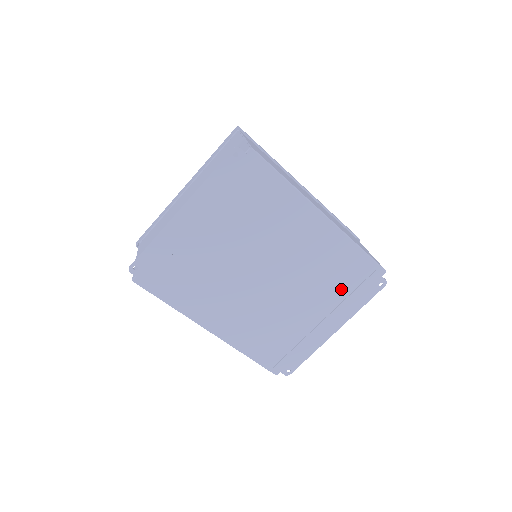
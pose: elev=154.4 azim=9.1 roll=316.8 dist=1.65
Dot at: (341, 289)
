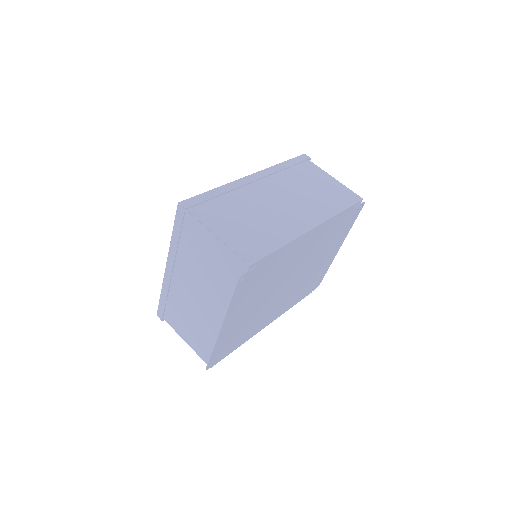
Dot at: (337, 234)
